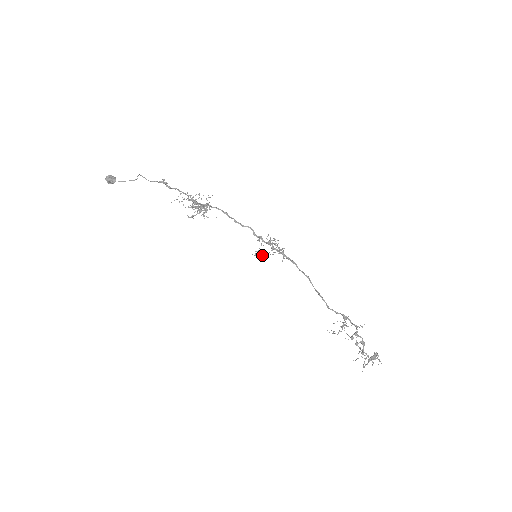
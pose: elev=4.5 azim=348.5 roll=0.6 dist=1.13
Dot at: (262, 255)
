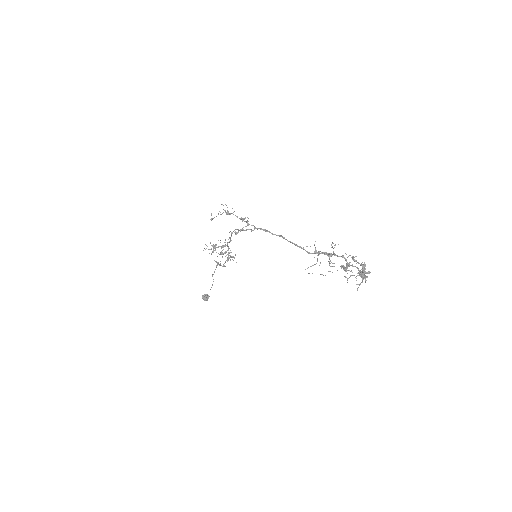
Dot at: occluded
